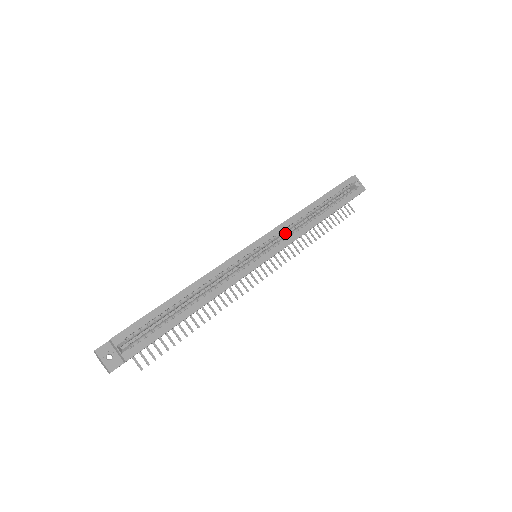
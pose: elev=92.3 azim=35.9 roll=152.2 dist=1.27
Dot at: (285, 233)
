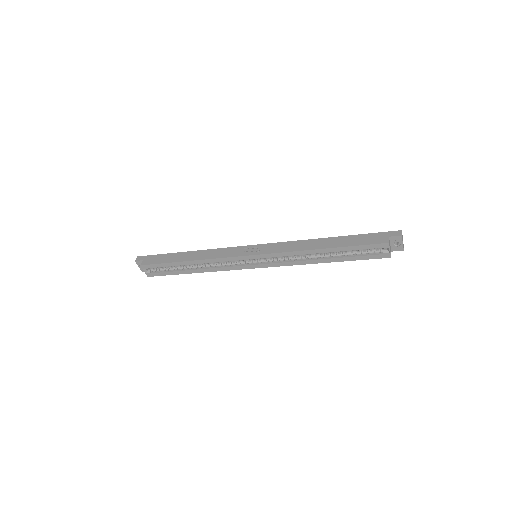
Dot at: occluded
